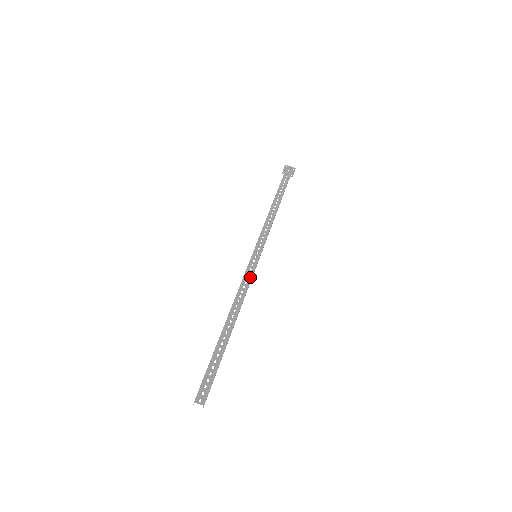
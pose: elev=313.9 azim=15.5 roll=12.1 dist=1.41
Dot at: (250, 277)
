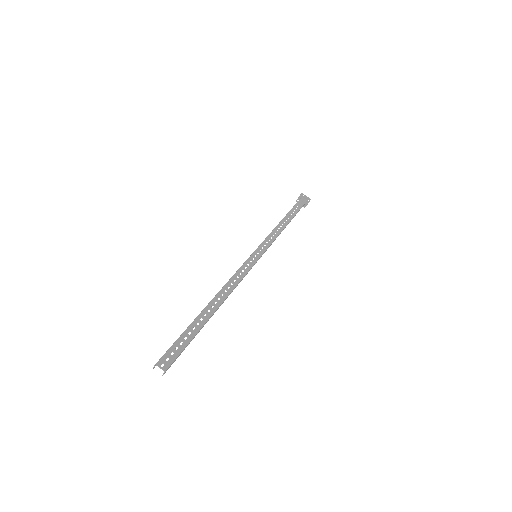
Dot at: (246, 271)
